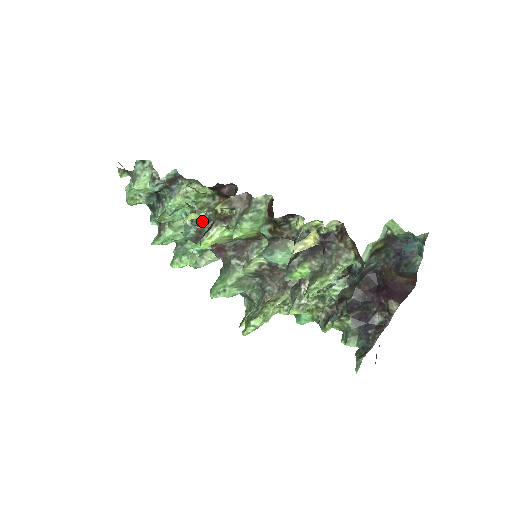
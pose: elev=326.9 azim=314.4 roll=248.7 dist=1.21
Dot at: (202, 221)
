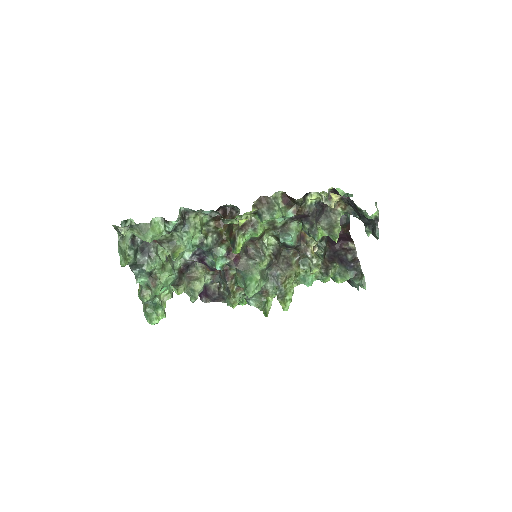
Dot at: (211, 244)
